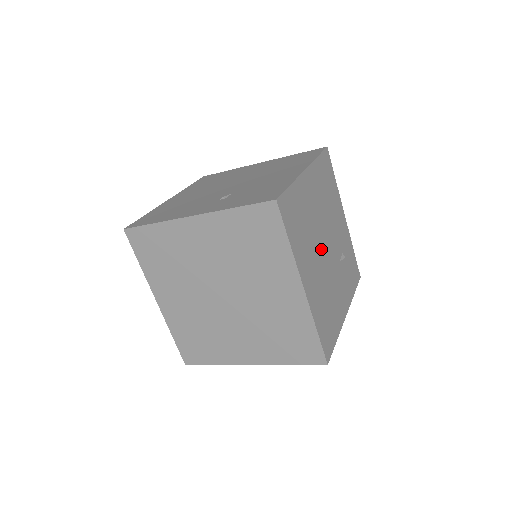
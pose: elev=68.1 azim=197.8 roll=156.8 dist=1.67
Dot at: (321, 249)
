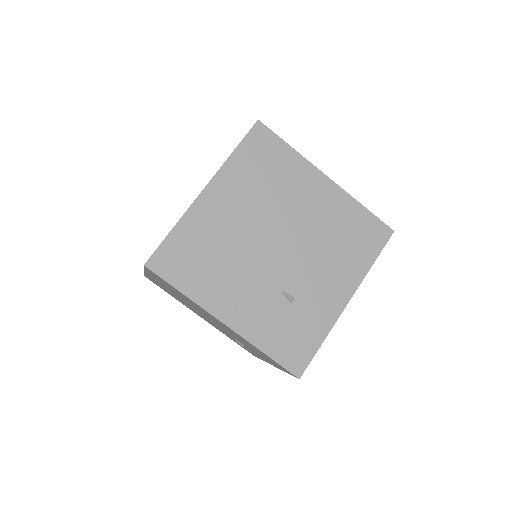
Dot at: (266, 229)
